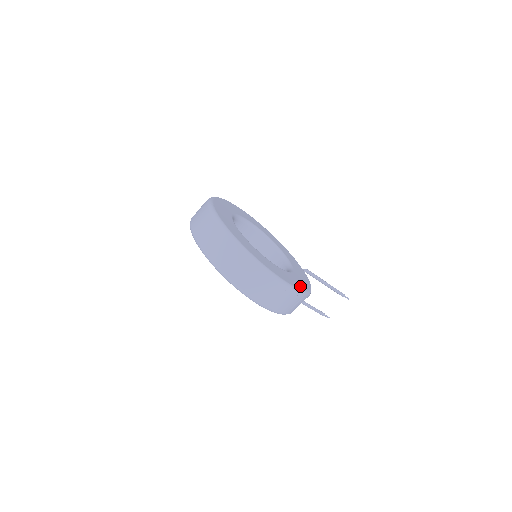
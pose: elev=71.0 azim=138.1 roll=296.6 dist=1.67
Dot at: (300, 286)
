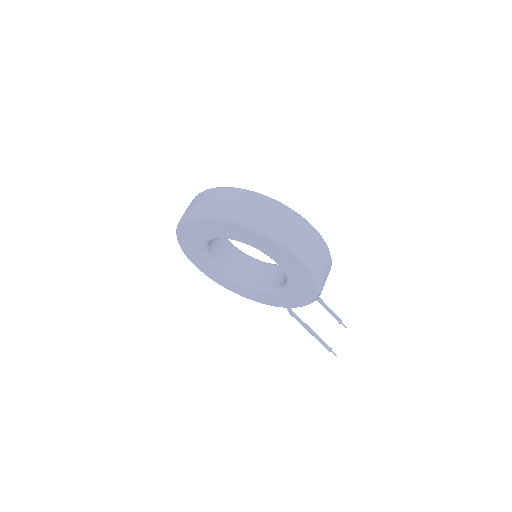
Dot at: occluded
